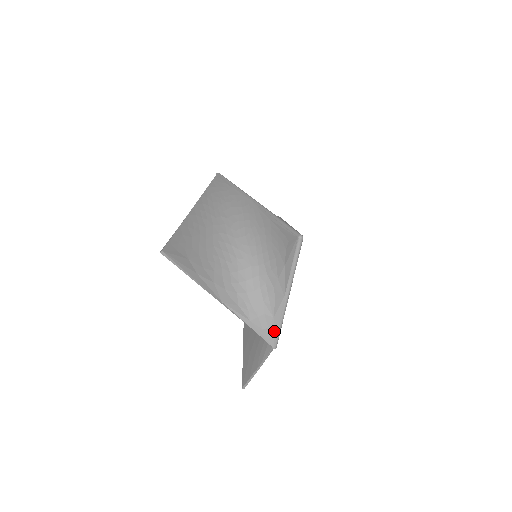
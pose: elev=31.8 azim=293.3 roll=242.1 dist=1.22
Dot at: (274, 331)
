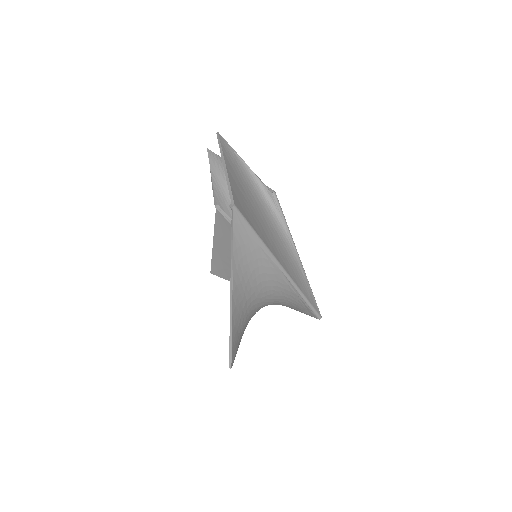
Dot at: occluded
